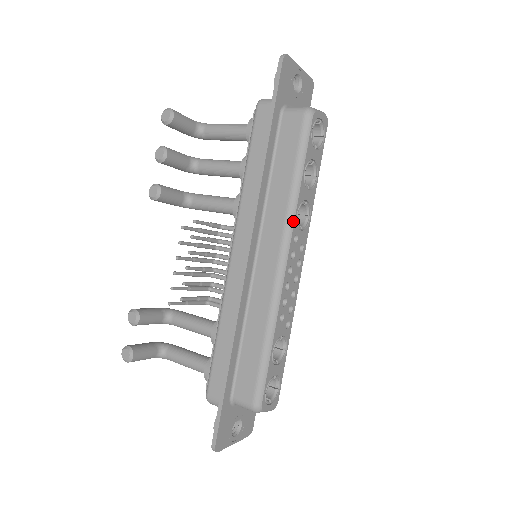
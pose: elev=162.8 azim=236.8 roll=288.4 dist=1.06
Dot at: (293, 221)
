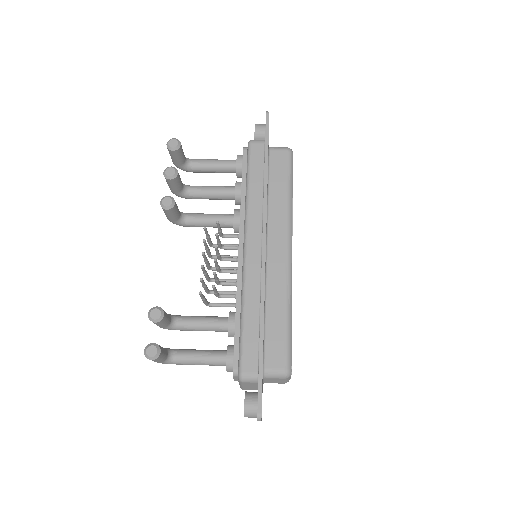
Dot at: (292, 223)
